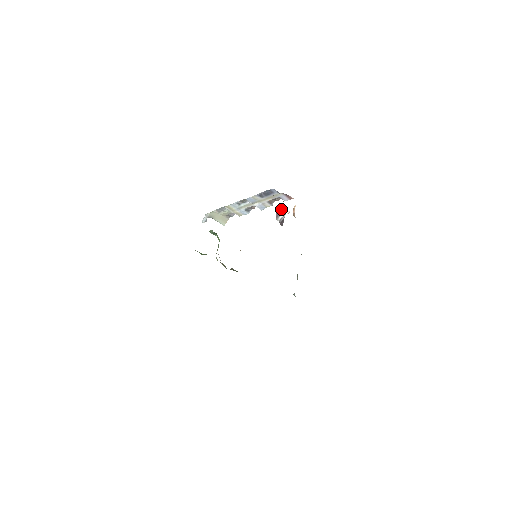
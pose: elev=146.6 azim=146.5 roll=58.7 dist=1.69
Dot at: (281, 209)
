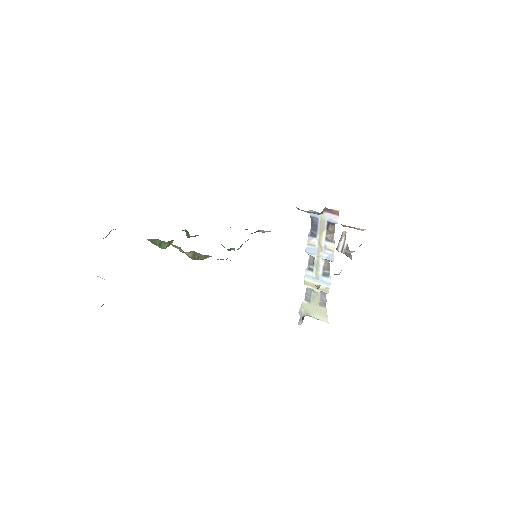
Dot at: occluded
